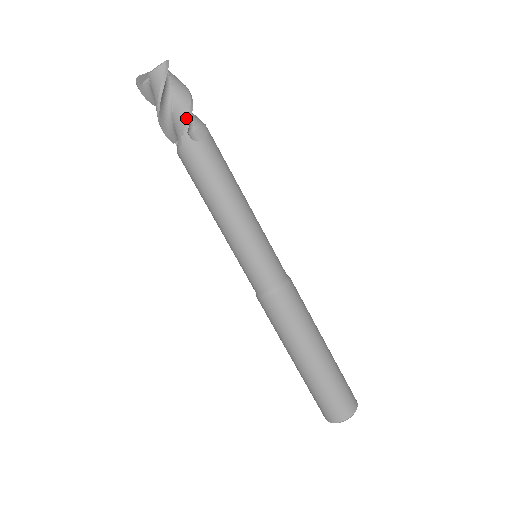
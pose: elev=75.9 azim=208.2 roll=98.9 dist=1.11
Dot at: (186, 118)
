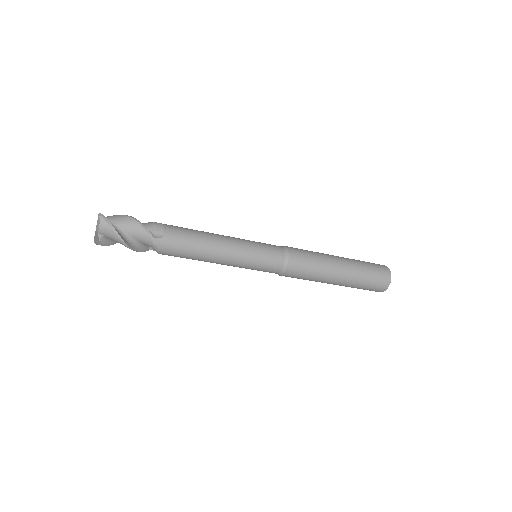
Dot at: (145, 232)
